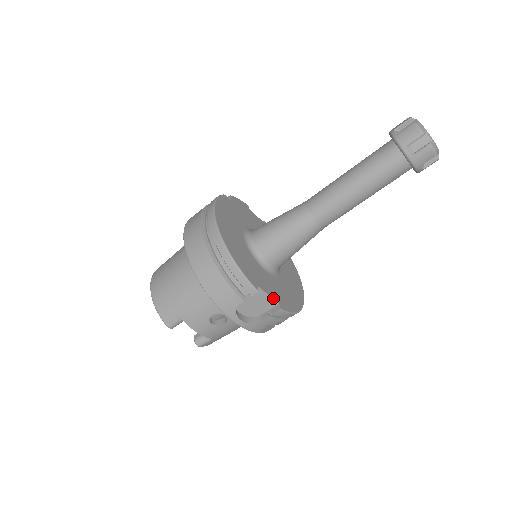
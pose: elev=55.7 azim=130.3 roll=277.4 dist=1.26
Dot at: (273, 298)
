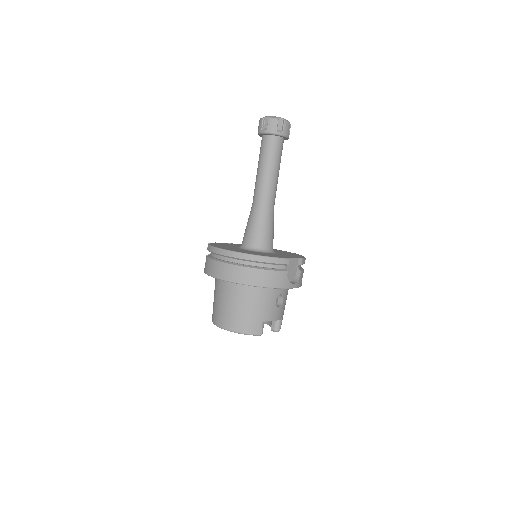
Dot at: (294, 258)
